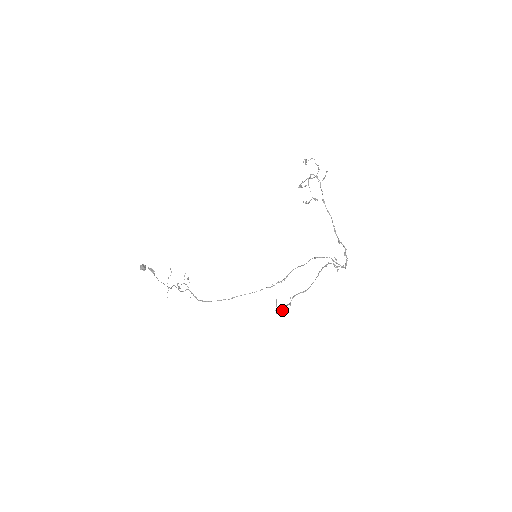
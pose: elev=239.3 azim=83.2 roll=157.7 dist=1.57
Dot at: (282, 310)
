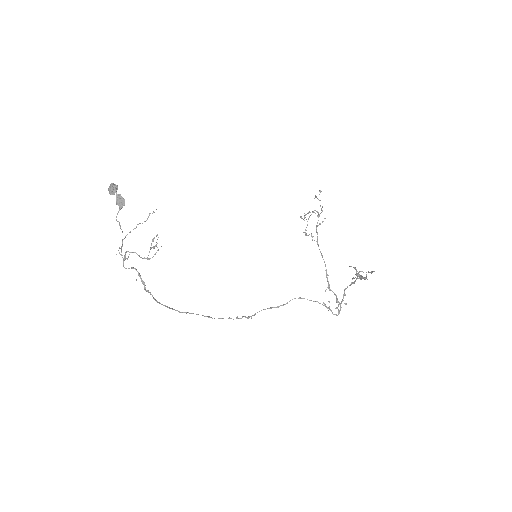
Dot at: occluded
